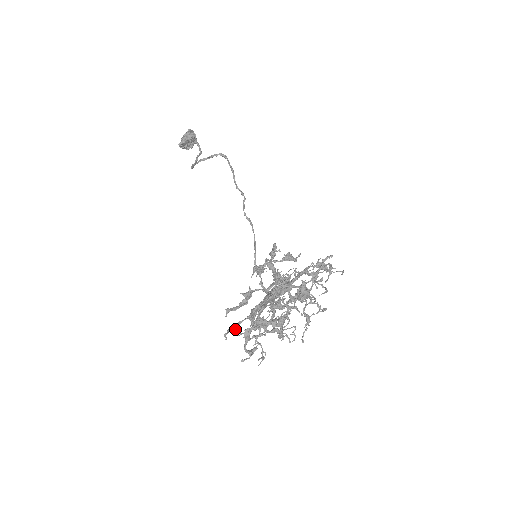
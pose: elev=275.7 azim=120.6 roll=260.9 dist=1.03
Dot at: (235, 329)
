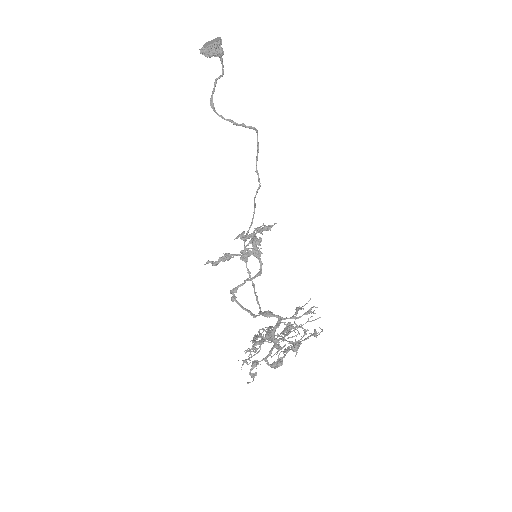
Dot at: occluded
